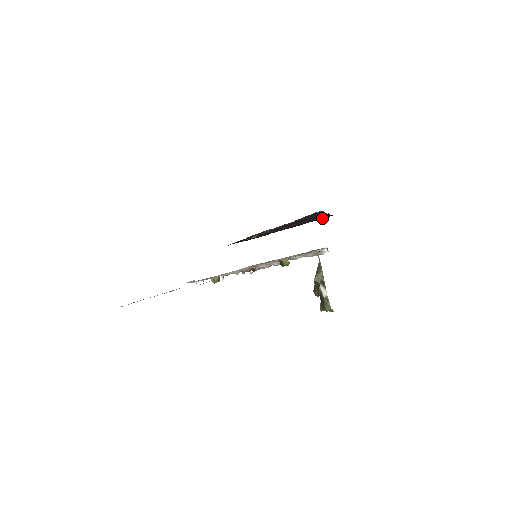
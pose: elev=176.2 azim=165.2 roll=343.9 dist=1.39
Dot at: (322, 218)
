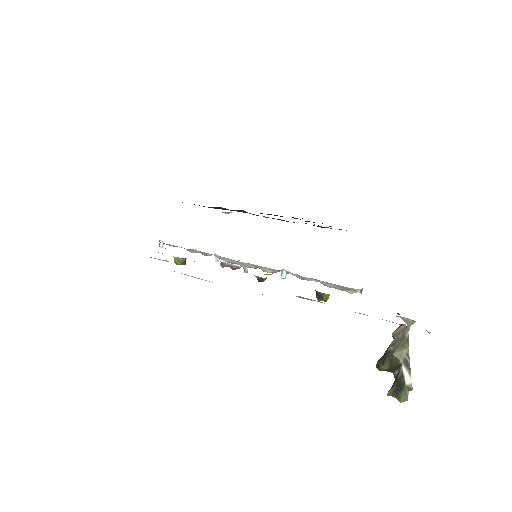
Dot at: occluded
